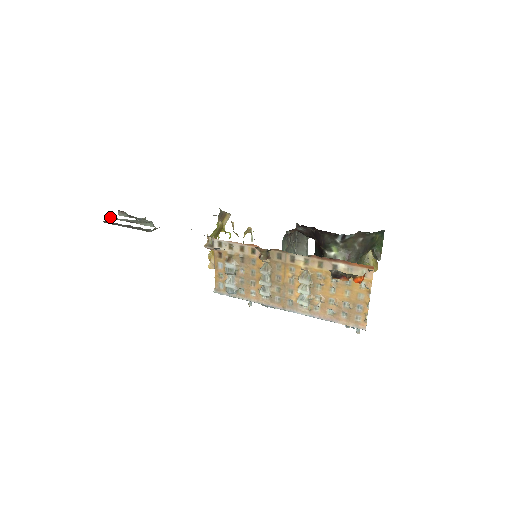
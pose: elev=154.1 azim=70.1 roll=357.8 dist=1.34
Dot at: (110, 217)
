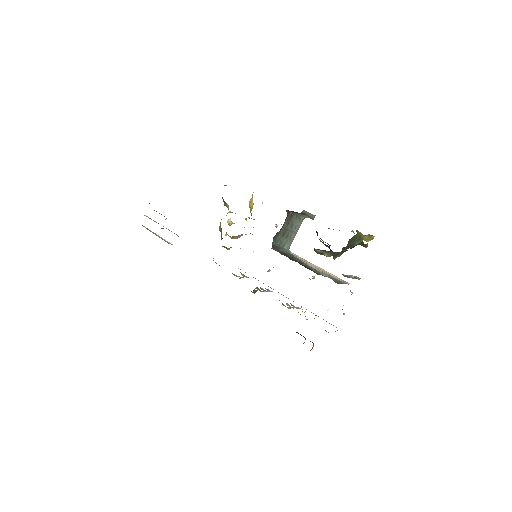
Dot at: occluded
